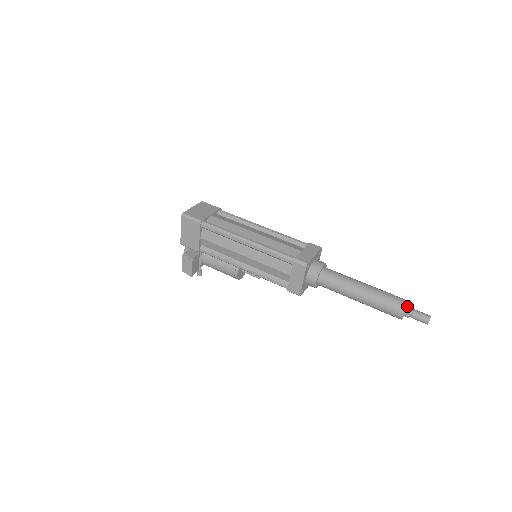
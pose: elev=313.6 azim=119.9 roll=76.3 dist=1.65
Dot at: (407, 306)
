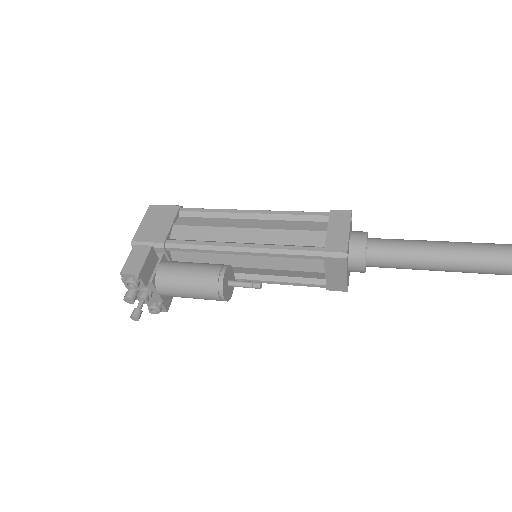
Dot at: (511, 245)
